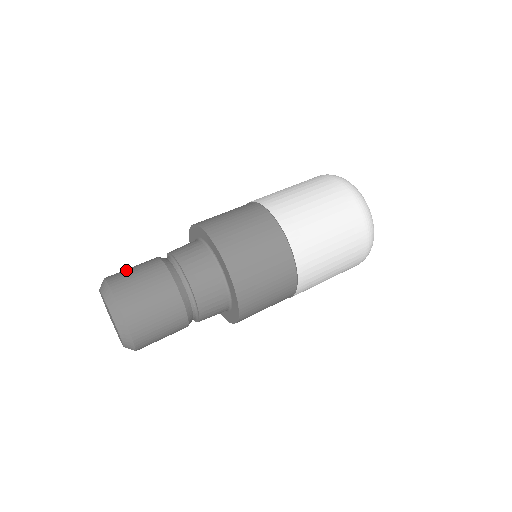
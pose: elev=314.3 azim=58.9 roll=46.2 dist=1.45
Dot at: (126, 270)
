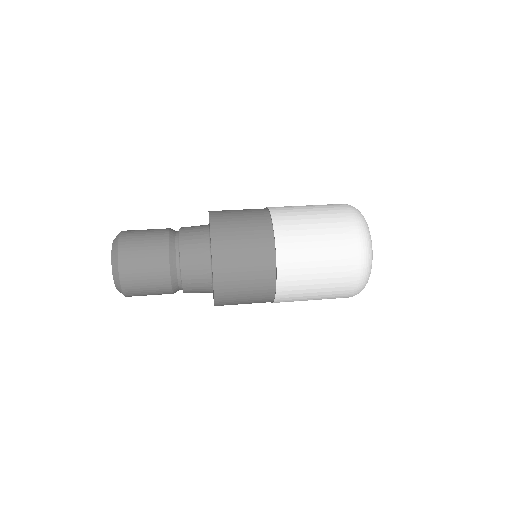
Dot at: (139, 232)
